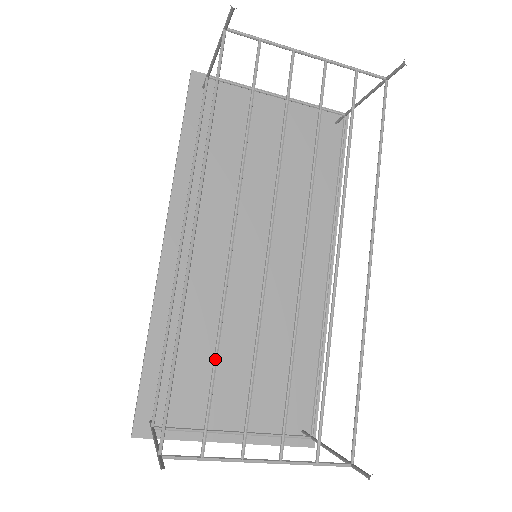
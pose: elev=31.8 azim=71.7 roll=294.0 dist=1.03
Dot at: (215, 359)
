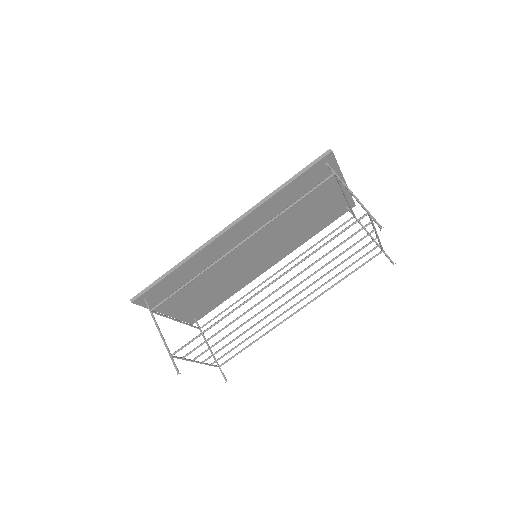
Dot at: occluded
